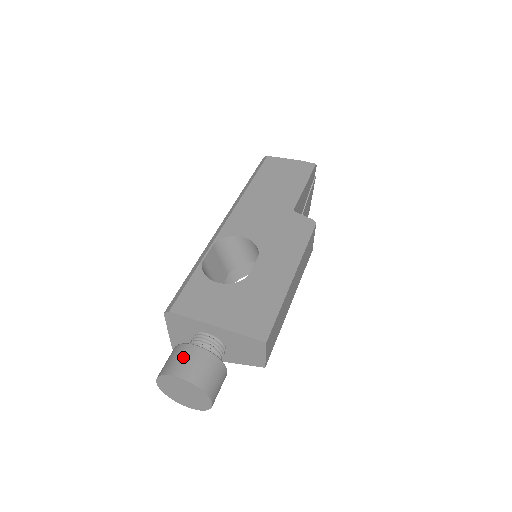
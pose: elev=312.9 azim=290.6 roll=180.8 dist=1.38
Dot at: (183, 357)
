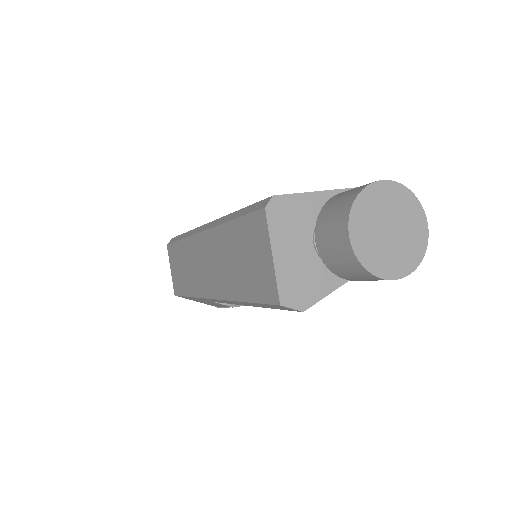
Dot at: (351, 189)
